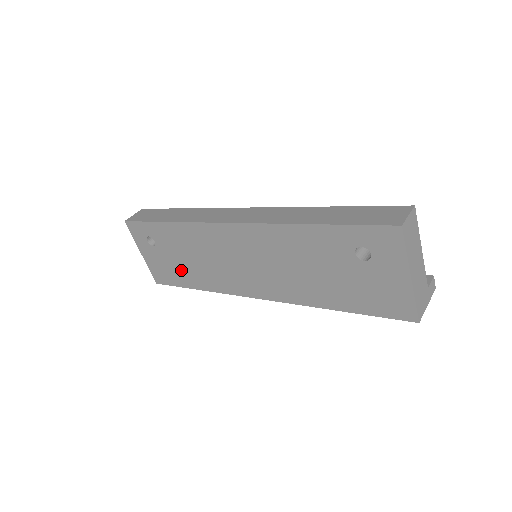
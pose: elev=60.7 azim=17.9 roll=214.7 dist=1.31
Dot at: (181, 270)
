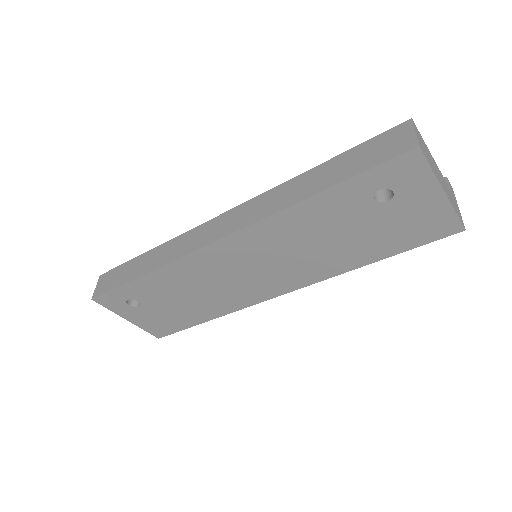
Dot at: (181, 313)
